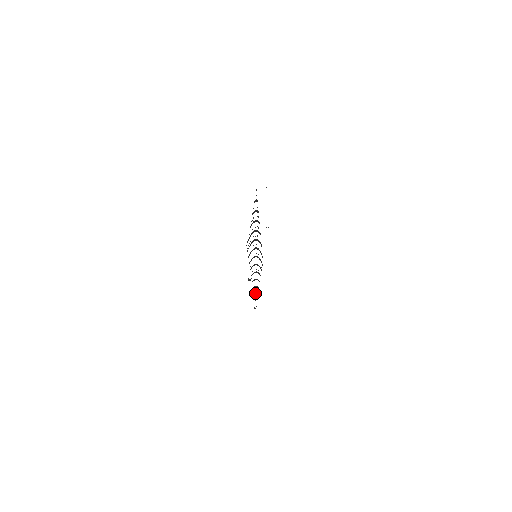
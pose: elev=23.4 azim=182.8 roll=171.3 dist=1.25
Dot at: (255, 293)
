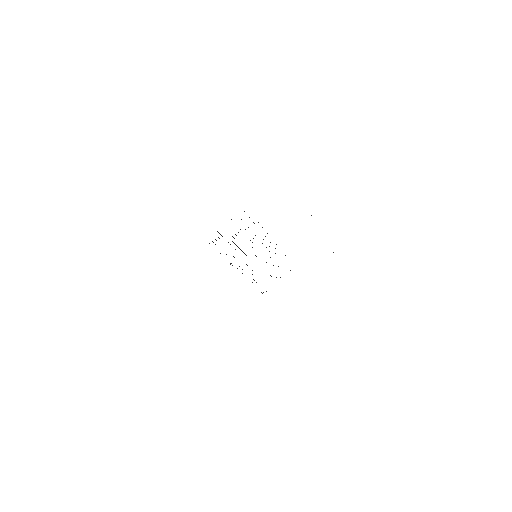
Dot at: (256, 282)
